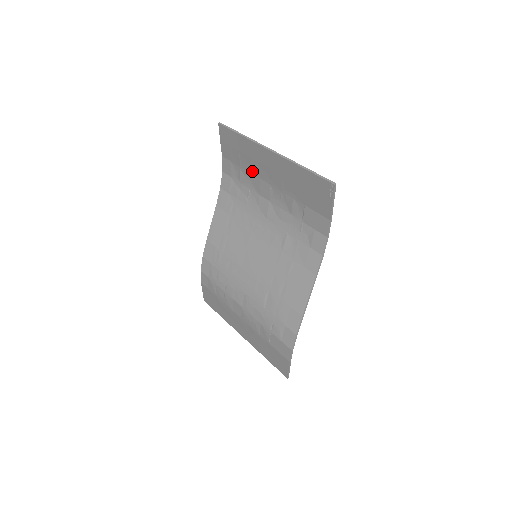
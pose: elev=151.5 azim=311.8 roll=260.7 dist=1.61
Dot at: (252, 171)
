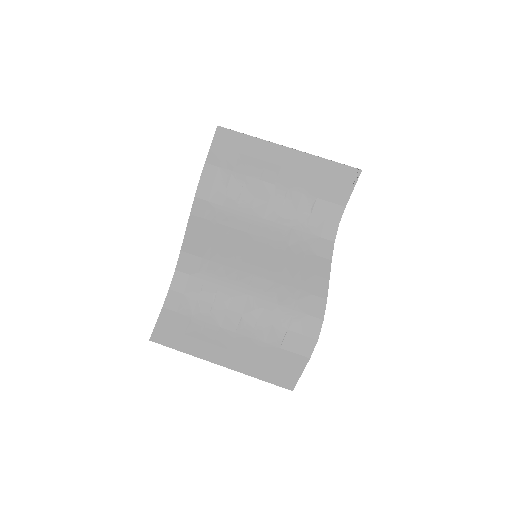
Dot at: (251, 173)
